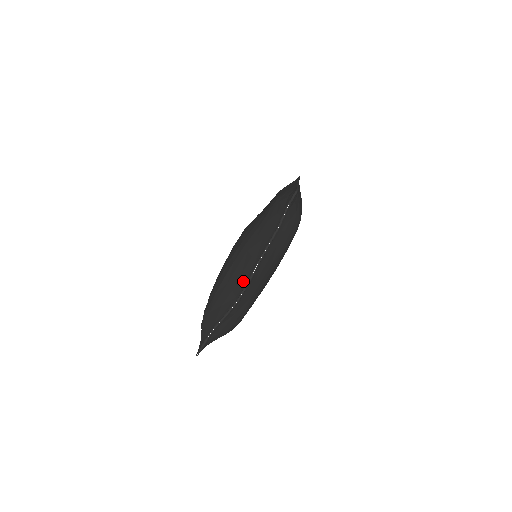
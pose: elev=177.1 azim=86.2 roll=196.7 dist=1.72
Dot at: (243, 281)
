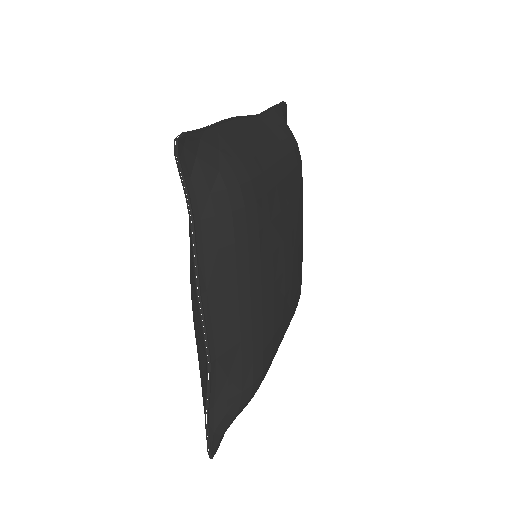
Dot at: (201, 328)
